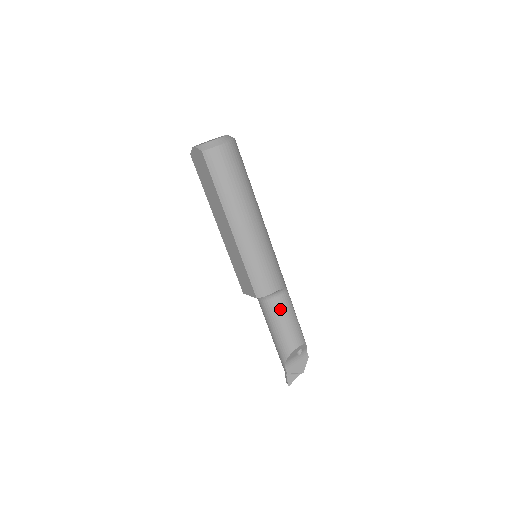
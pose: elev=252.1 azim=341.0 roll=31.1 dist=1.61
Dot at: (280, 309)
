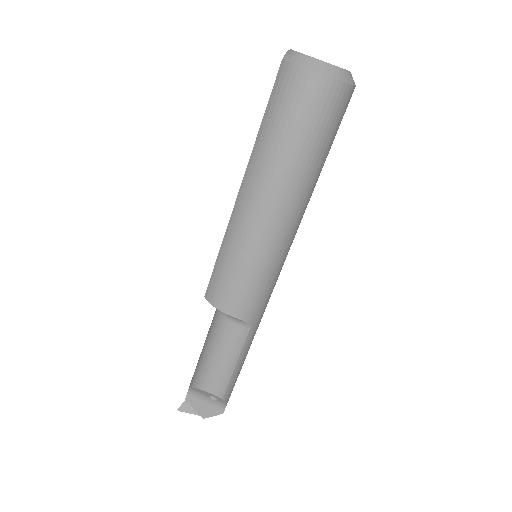
Dot at: (222, 336)
